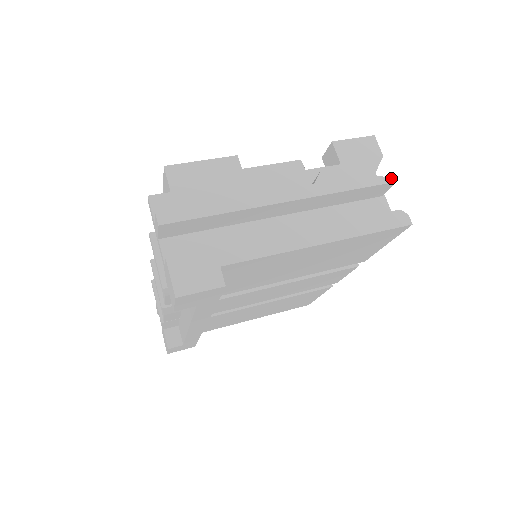
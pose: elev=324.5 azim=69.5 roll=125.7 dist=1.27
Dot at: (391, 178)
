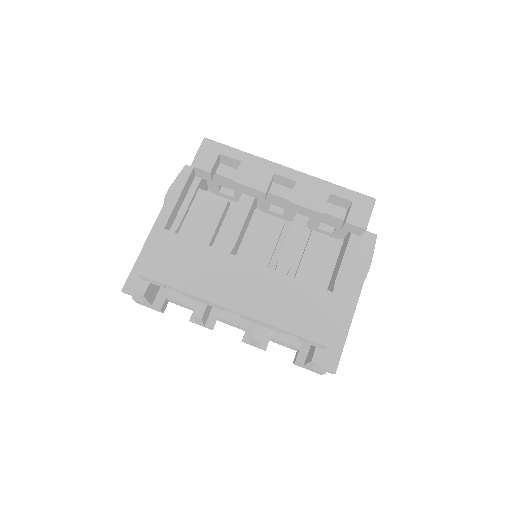
Dot at: occluded
